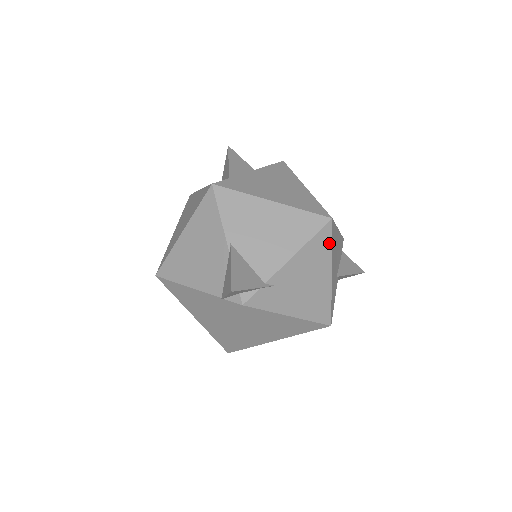
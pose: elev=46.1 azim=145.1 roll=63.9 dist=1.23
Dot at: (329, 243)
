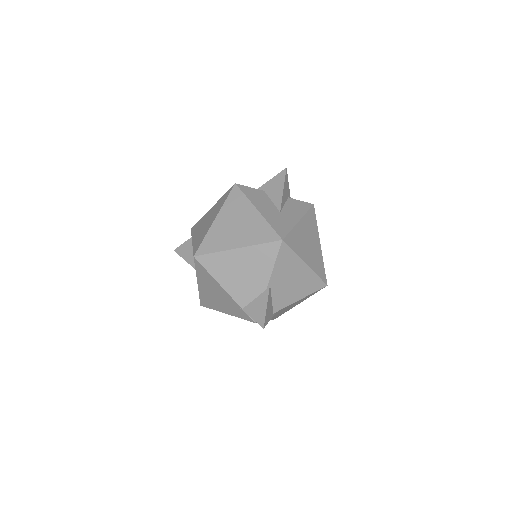
Dot at: occluded
